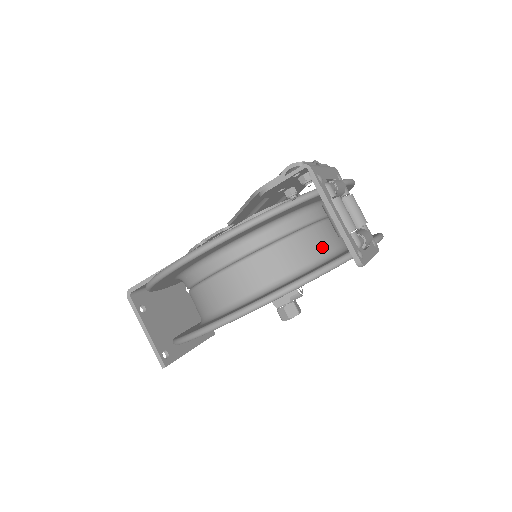
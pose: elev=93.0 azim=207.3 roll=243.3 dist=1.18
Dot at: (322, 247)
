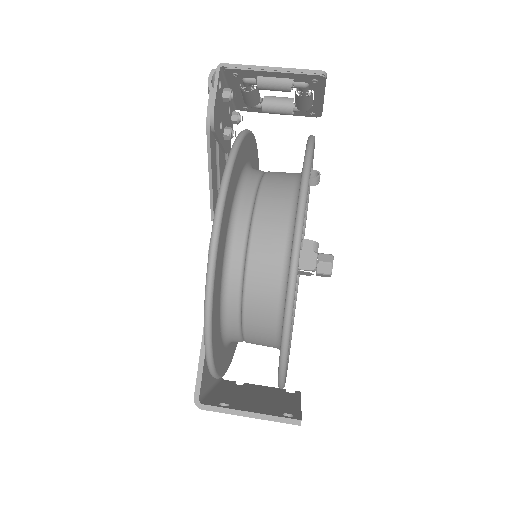
Dot at: (289, 174)
